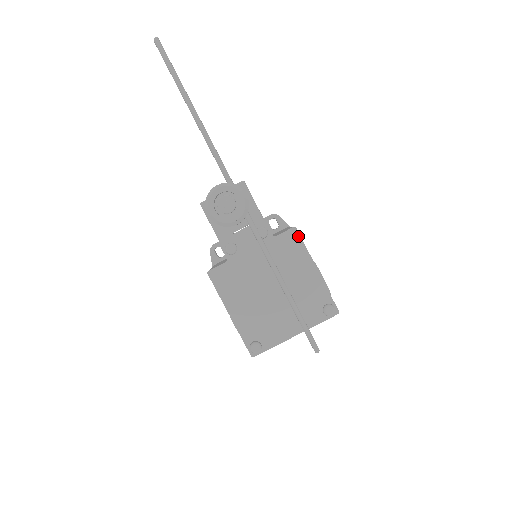
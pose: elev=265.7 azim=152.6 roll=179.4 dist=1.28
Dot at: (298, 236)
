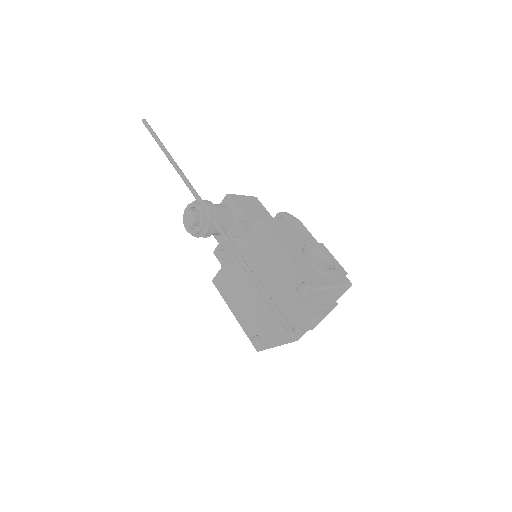
Dot at: (263, 225)
